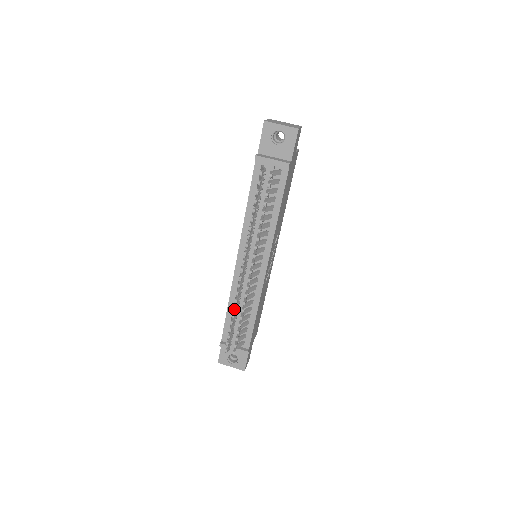
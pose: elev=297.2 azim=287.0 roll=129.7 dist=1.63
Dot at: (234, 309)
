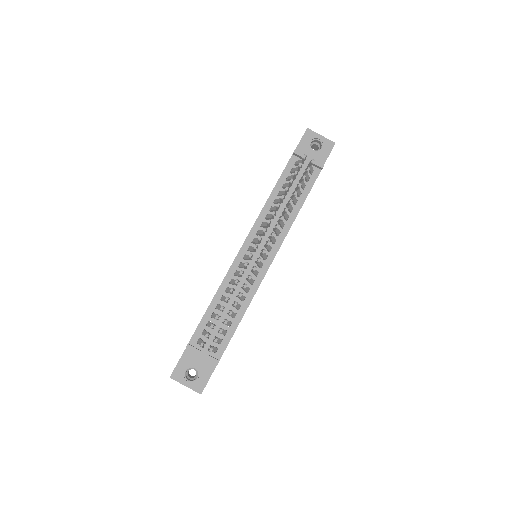
Dot at: (232, 290)
